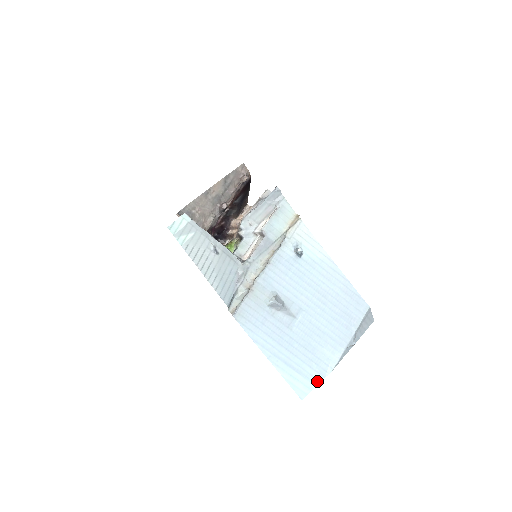
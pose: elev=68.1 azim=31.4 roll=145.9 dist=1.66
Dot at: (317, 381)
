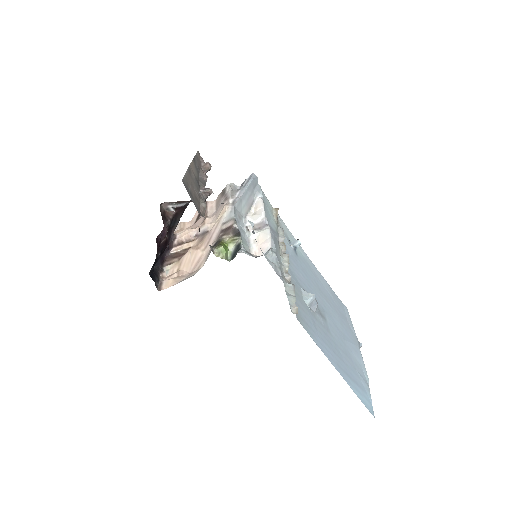
Dot at: (368, 392)
